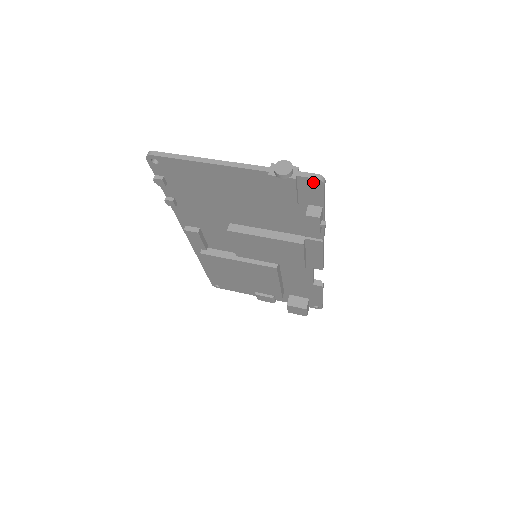
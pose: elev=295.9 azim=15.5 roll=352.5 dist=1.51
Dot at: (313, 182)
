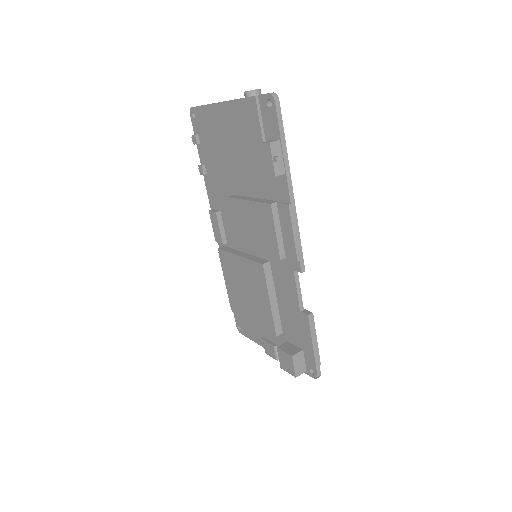
Dot at: (272, 106)
